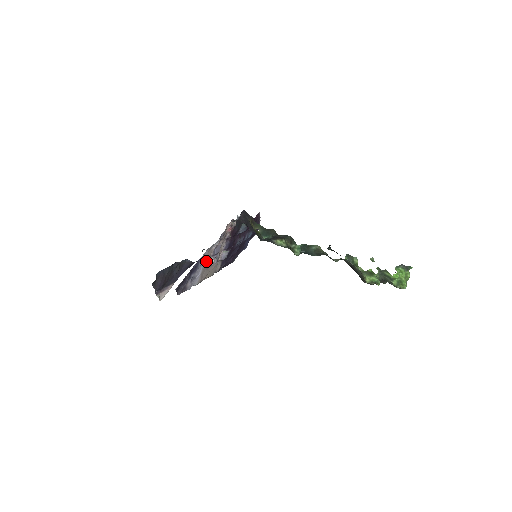
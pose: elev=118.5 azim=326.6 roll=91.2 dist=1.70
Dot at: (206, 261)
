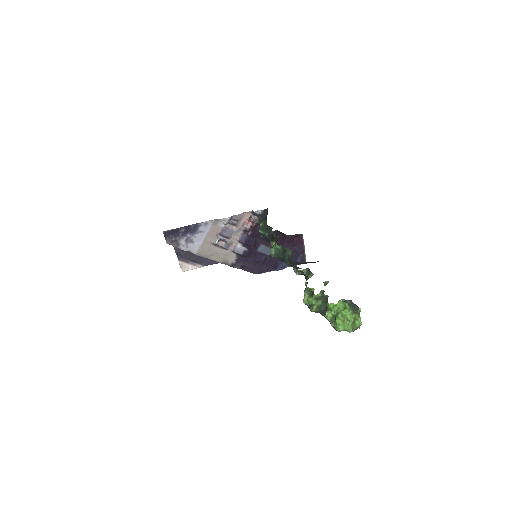
Dot at: (210, 234)
